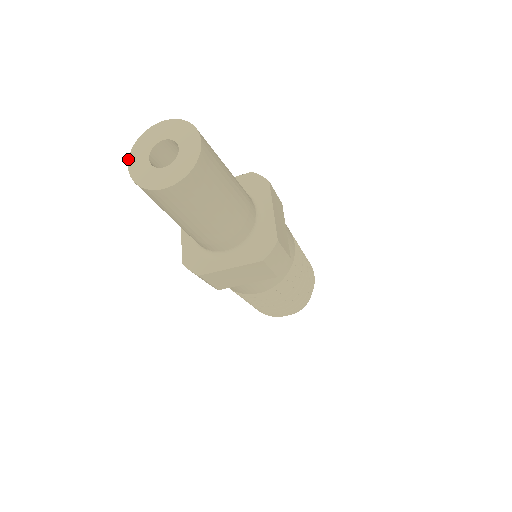
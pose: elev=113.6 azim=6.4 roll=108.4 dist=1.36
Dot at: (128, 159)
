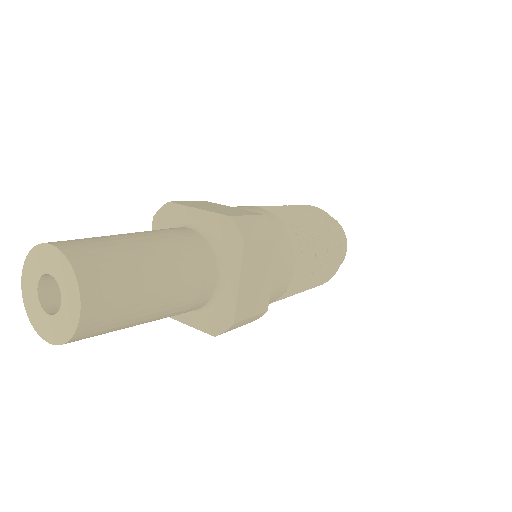
Dot at: occluded
